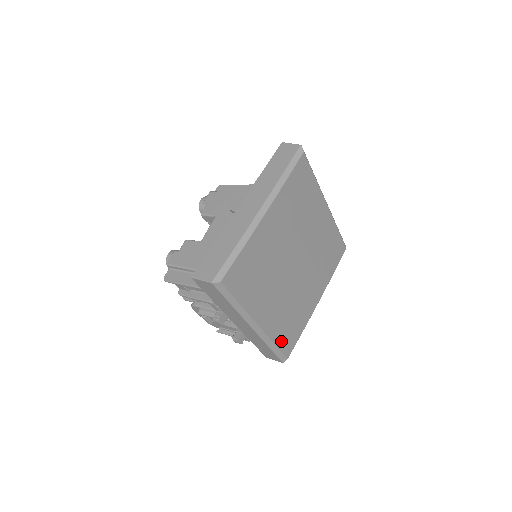
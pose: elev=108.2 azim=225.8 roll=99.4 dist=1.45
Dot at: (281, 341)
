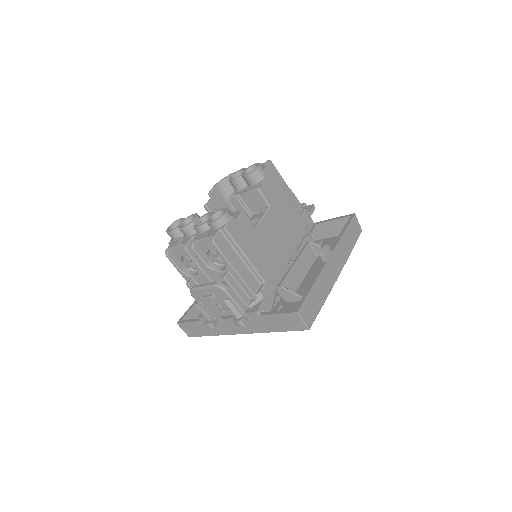
Dot at: occluded
